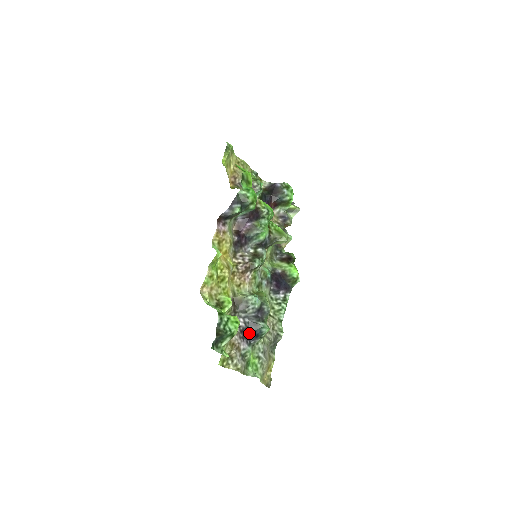
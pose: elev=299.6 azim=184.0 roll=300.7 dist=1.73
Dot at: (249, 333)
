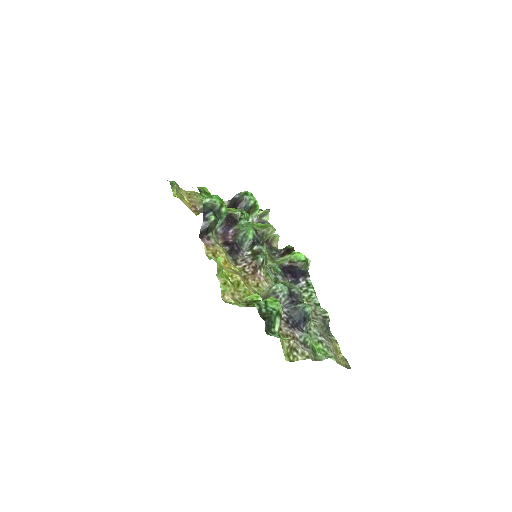
Dot at: (295, 321)
